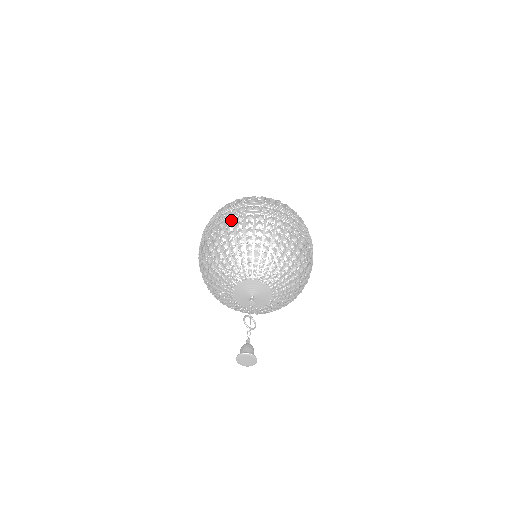
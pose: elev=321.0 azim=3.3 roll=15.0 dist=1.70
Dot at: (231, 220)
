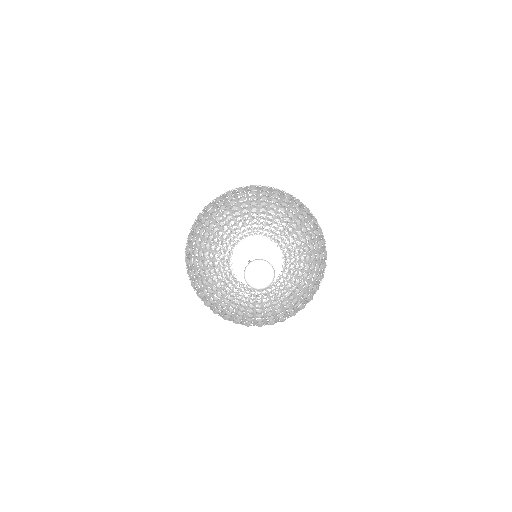
Dot at: (219, 196)
